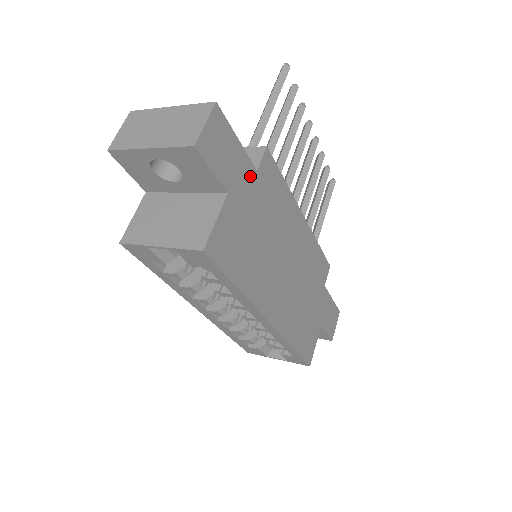
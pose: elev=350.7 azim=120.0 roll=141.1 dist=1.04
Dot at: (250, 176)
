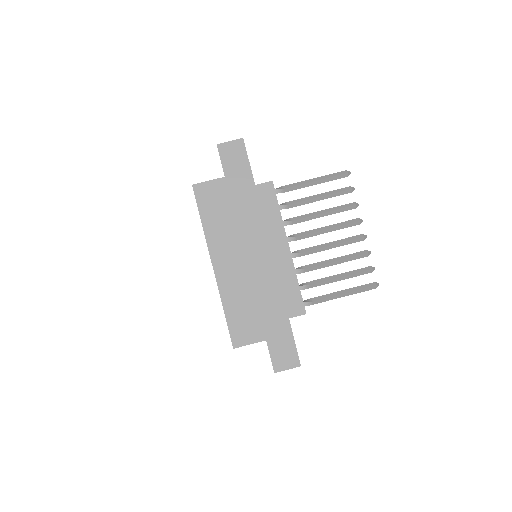
Dot at: (248, 183)
